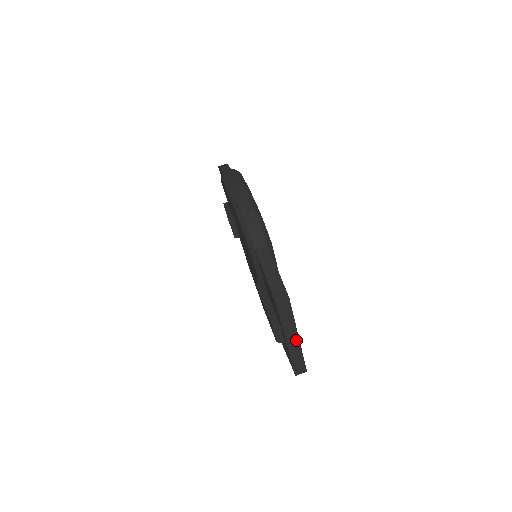
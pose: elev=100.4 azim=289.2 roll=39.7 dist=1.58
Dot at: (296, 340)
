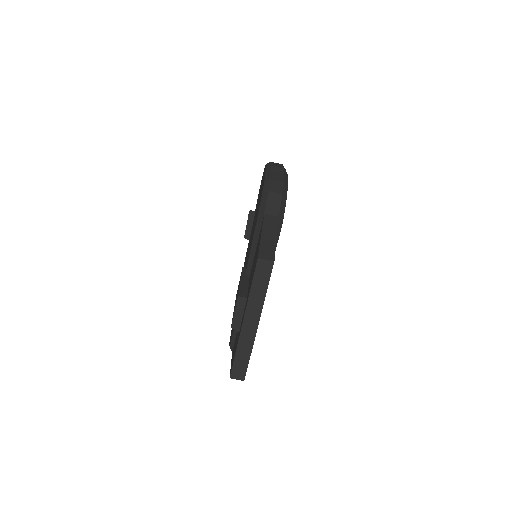
Dot at: (254, 326)
